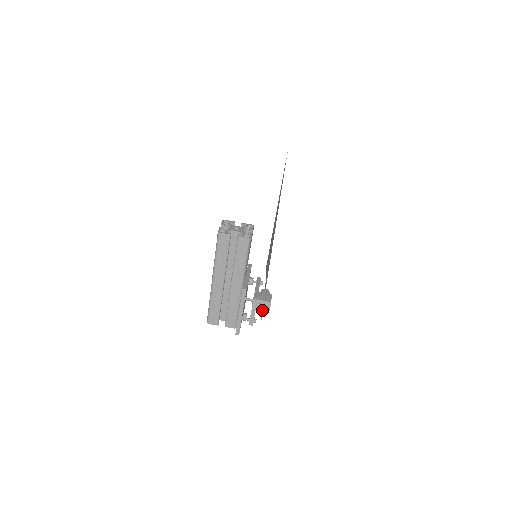
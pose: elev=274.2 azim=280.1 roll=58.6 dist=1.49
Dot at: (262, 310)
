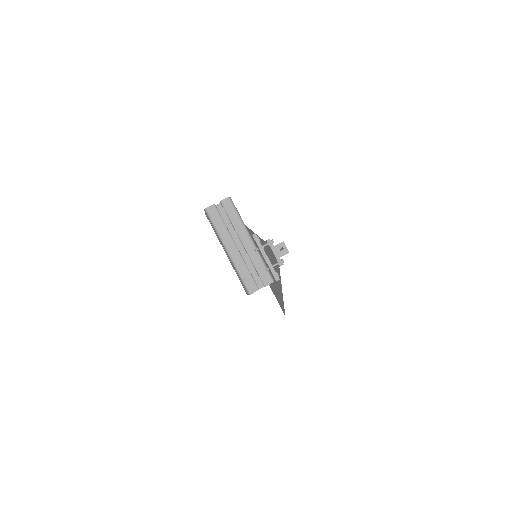
Dot at: (281, 248)
